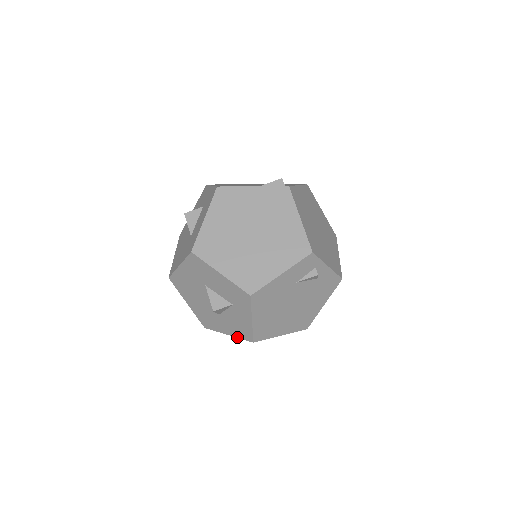
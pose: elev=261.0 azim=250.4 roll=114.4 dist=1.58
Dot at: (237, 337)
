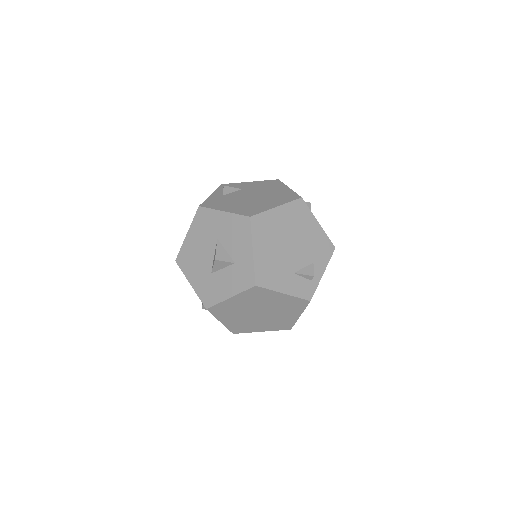
Dot at: occluded
